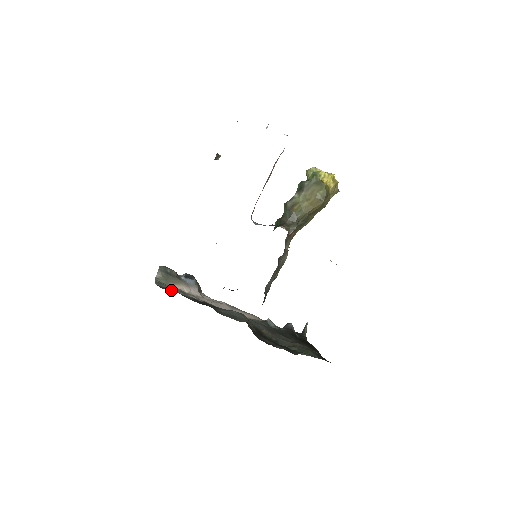
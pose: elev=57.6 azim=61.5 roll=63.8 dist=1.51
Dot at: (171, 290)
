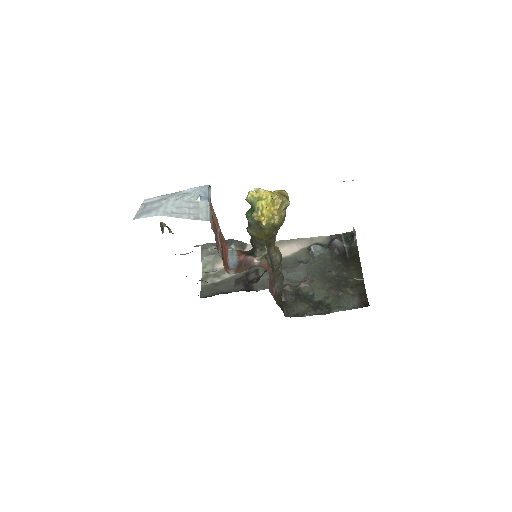
Dot at: (213, 294)
